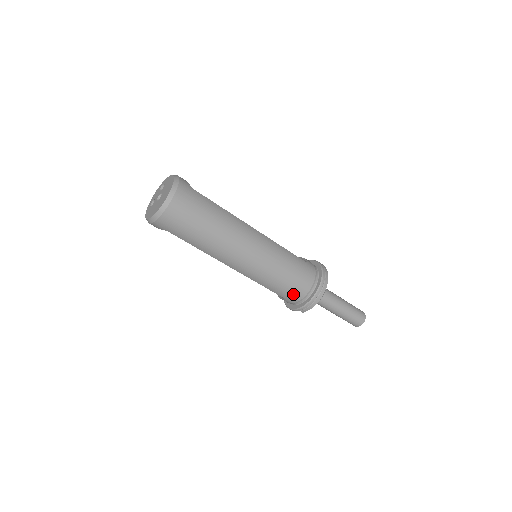
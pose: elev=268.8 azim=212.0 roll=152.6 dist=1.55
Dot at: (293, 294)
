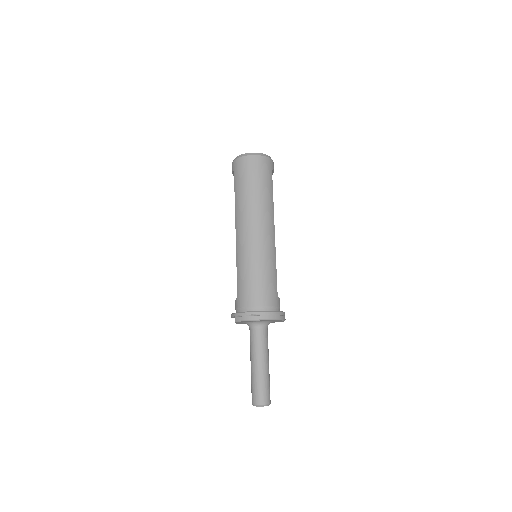
Dot at: (245, 296)
